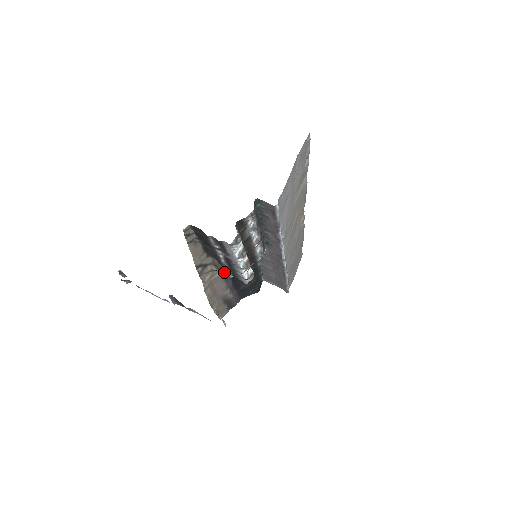
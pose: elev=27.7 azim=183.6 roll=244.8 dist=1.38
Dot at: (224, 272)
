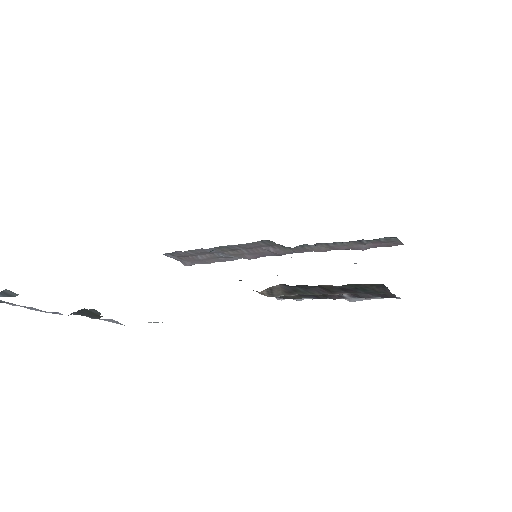
Dot at: (275, 295)
